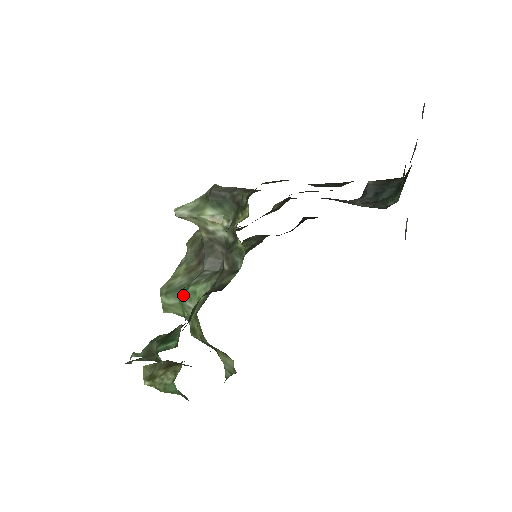
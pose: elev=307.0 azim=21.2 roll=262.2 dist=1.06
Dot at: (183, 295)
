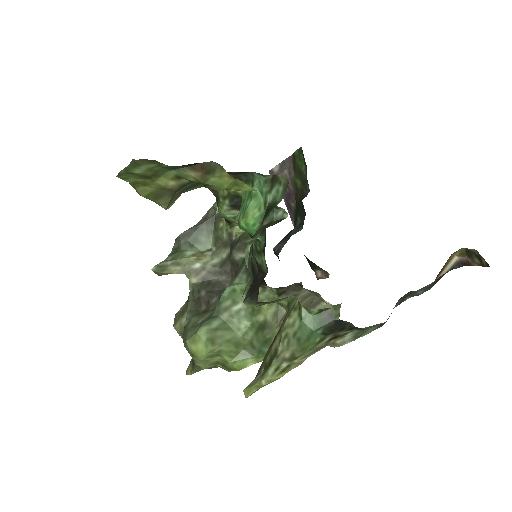
Dot at: (245, 203)
